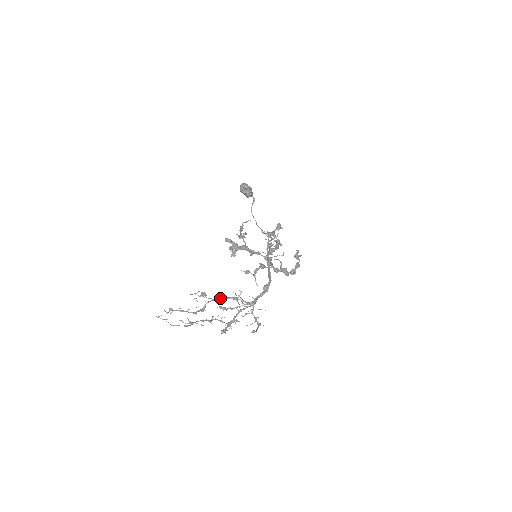
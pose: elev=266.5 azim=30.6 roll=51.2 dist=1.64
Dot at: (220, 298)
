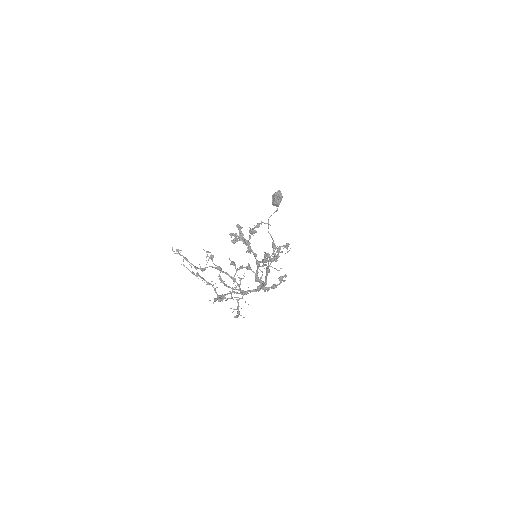
Dot at: occluded
